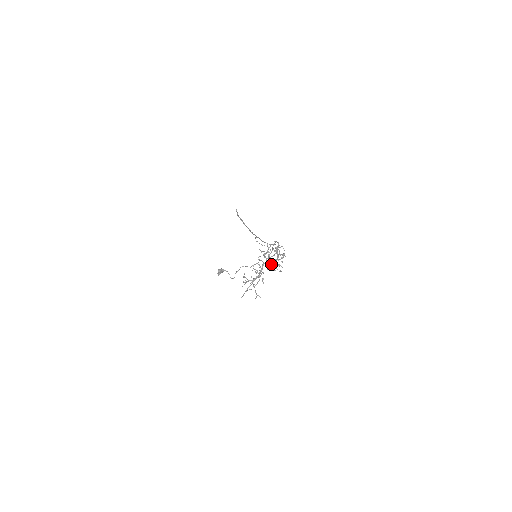
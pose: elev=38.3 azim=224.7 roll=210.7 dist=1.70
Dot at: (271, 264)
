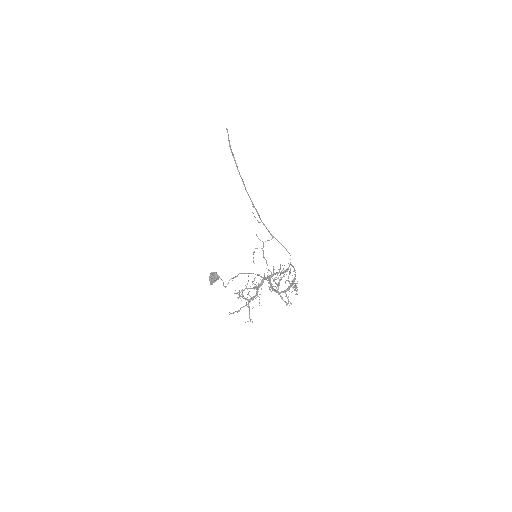
Dot at: (278, 292)
